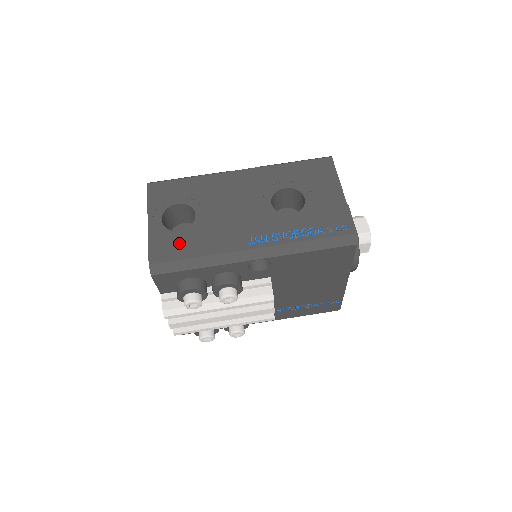
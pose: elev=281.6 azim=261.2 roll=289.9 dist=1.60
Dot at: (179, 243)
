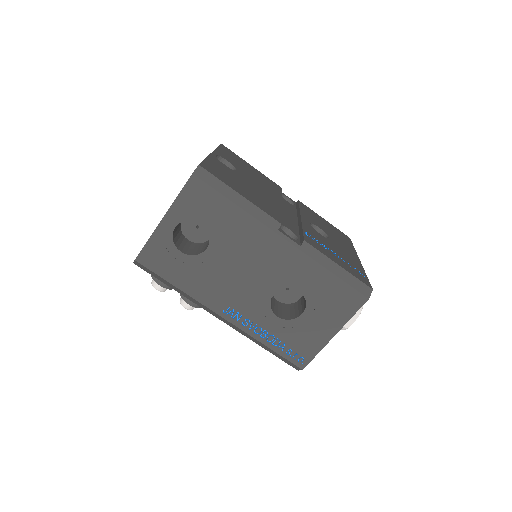
Dot at: (172, 263)
